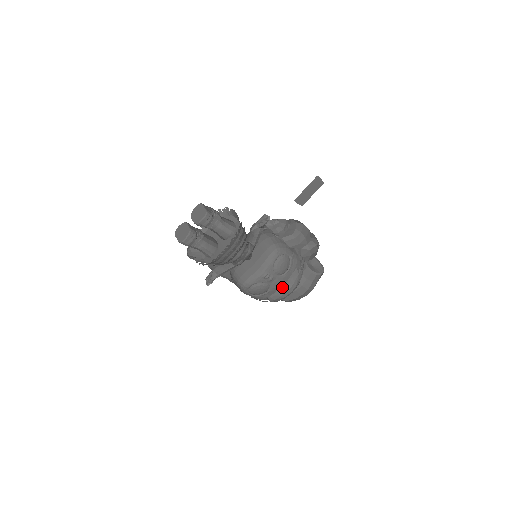
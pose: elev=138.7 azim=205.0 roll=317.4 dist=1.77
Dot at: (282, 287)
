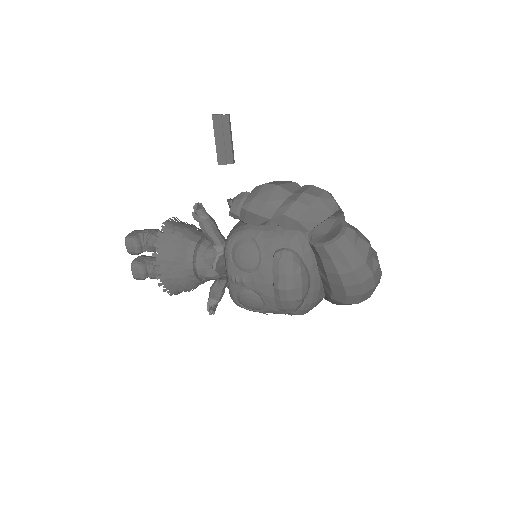
Dot at: (273, 287)
